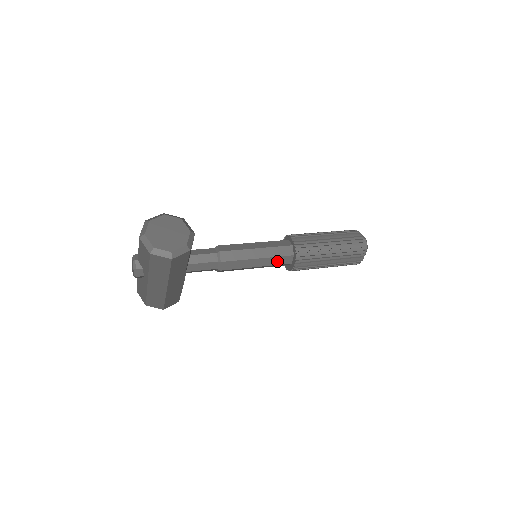
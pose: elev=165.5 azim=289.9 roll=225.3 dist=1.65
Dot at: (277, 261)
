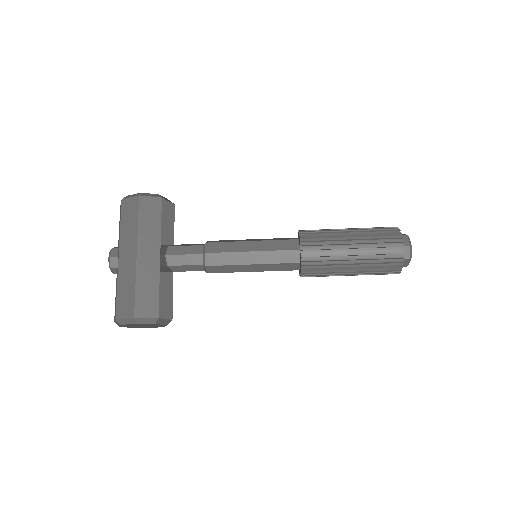
Dot at: (278, 246)
